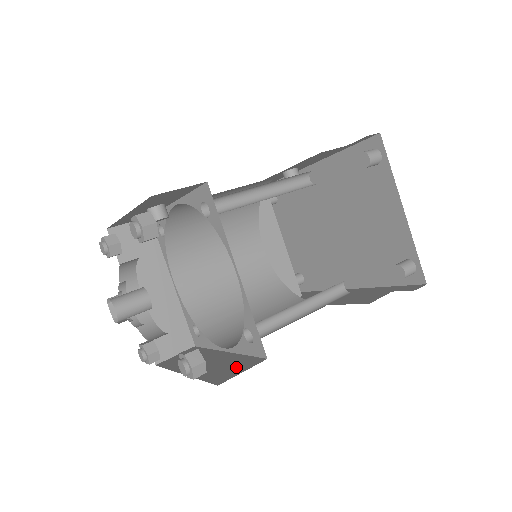
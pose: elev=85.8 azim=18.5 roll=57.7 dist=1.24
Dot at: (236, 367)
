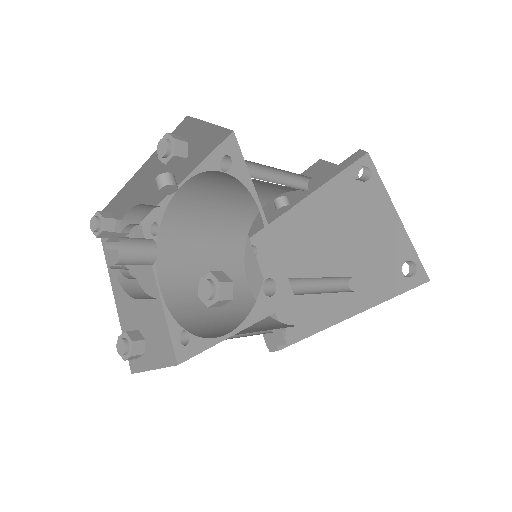
Dot at: occluded
